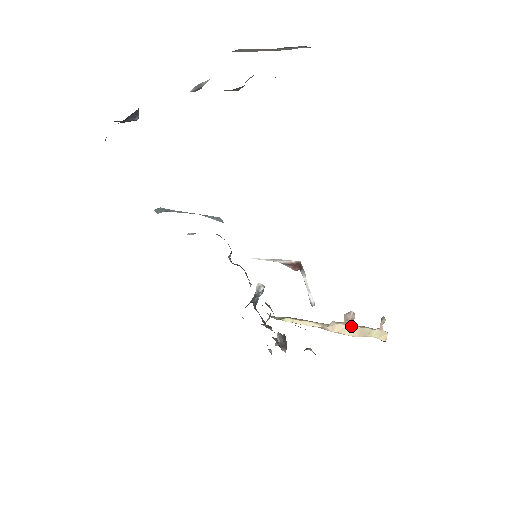
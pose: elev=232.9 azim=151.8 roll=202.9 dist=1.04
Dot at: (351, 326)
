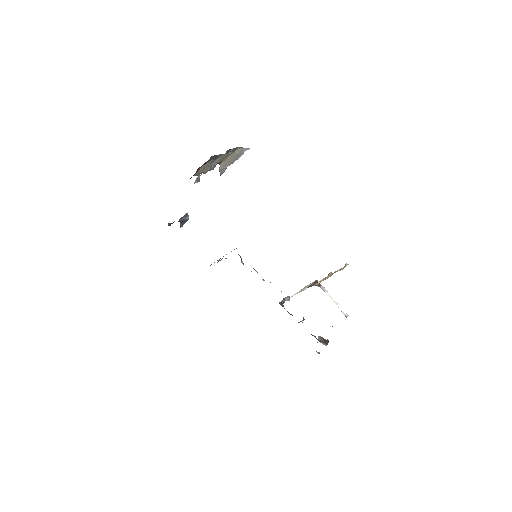
Dot at: (327, 277)
